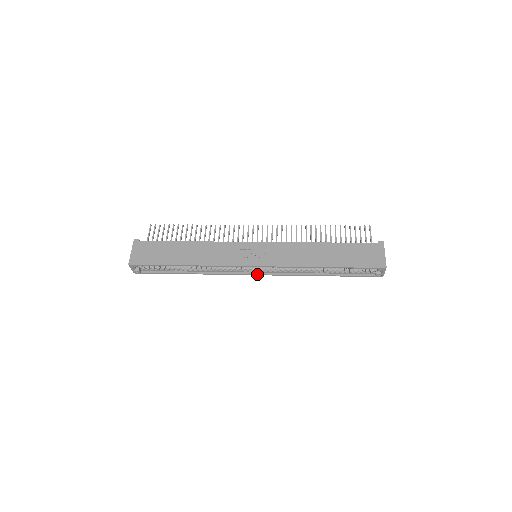
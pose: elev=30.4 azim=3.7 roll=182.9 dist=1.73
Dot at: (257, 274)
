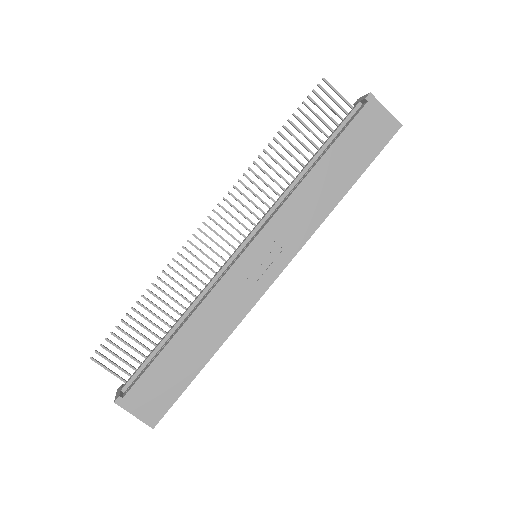
Dot at: occluded
